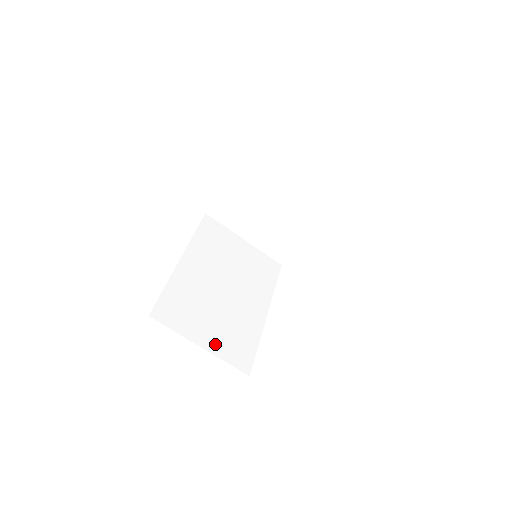
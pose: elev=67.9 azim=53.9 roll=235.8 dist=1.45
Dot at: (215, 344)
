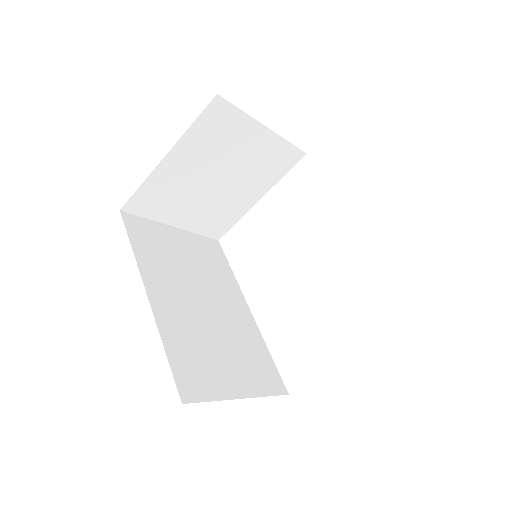
Dot at: (248, 383)
